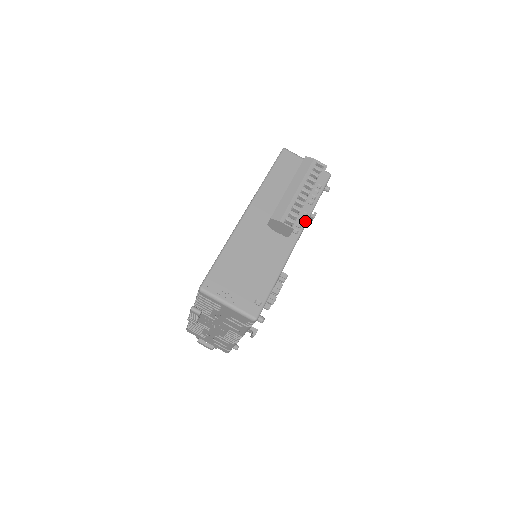
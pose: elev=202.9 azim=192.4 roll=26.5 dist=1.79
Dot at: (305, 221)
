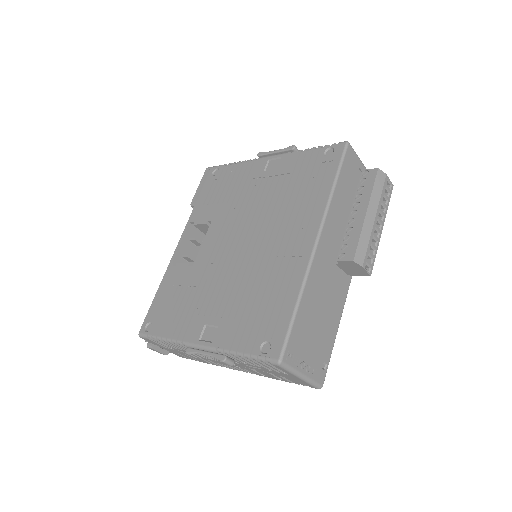
Dot at: occluded
